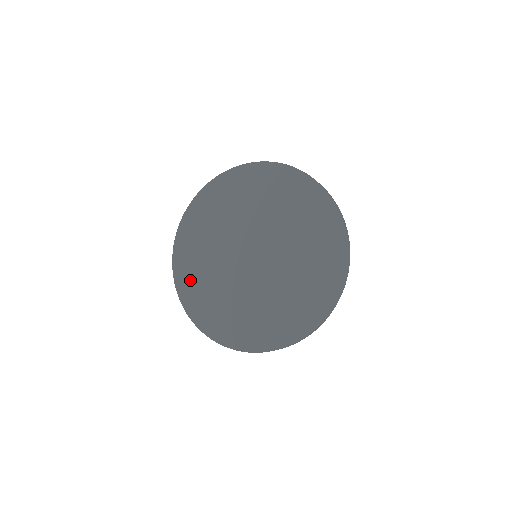
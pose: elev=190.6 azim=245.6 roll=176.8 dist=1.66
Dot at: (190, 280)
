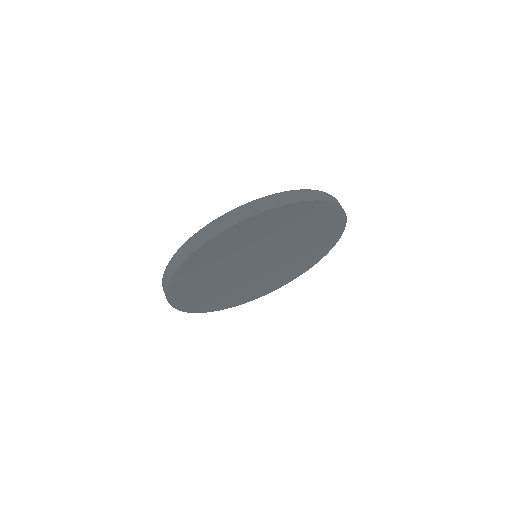
Dot at: (190, 298)
